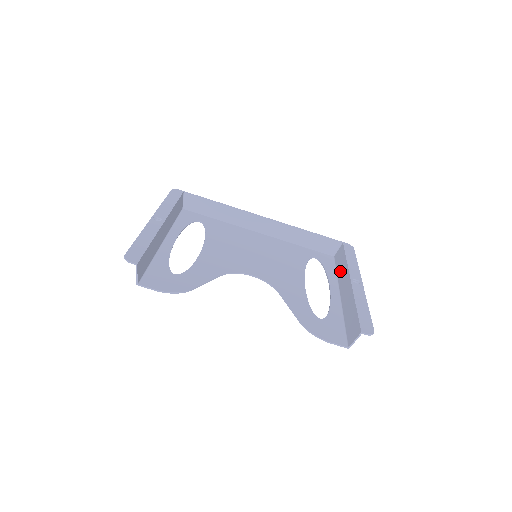
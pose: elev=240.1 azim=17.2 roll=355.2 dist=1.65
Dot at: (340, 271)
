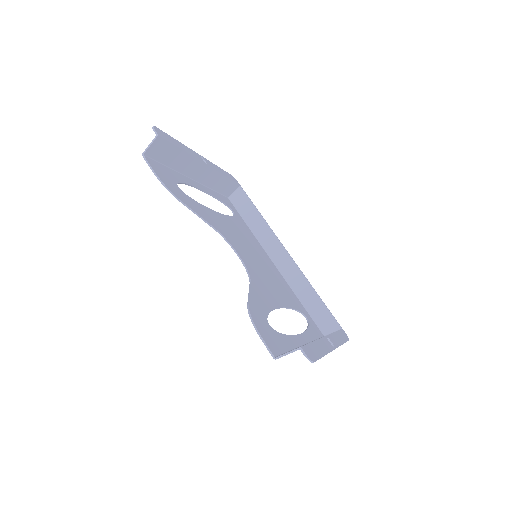
Dot at: occluded
